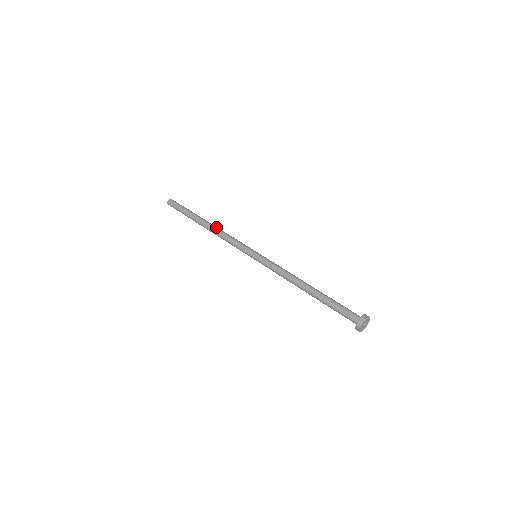
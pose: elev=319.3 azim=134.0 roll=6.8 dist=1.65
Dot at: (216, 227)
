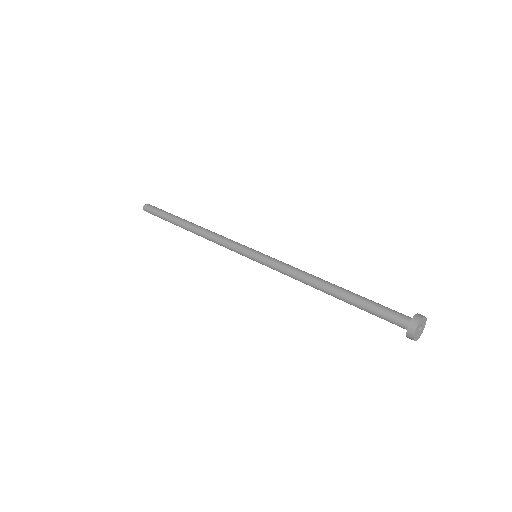
Dot at: occluded
